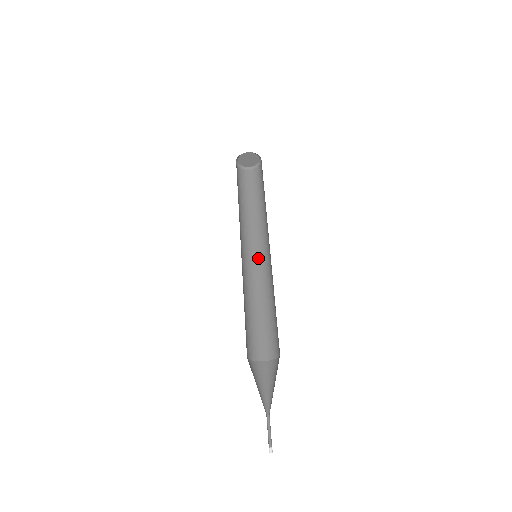
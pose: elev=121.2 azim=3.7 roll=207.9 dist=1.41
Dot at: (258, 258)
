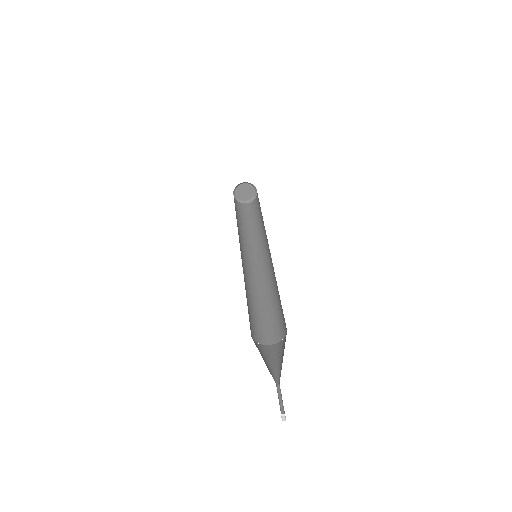
Dot at: (262, 262)
